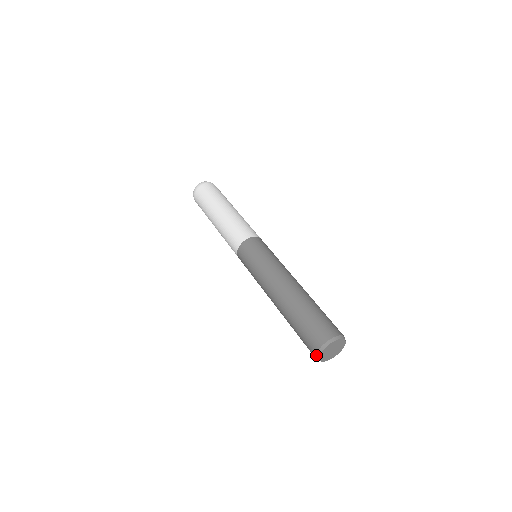
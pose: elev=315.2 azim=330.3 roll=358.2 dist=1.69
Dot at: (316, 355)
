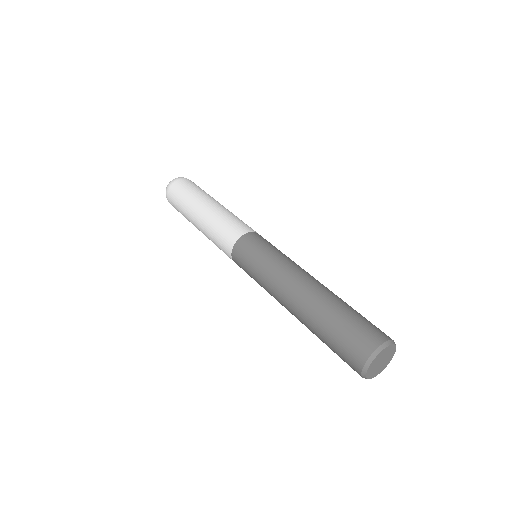
Dot at: (375, 350)
